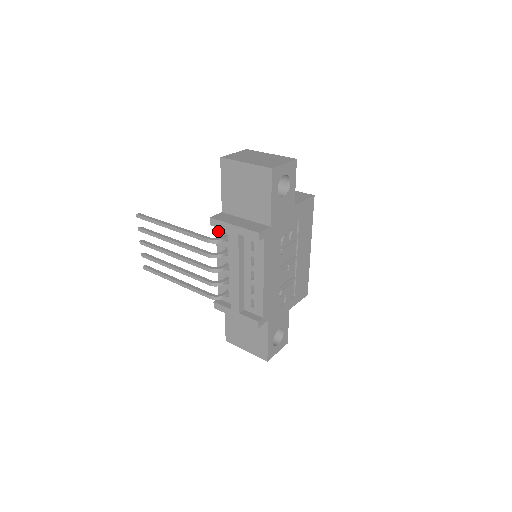
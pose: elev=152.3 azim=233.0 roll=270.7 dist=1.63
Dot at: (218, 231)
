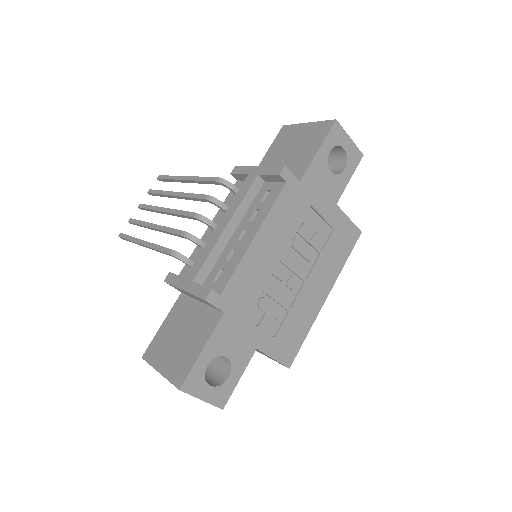
Dot at: occluded
